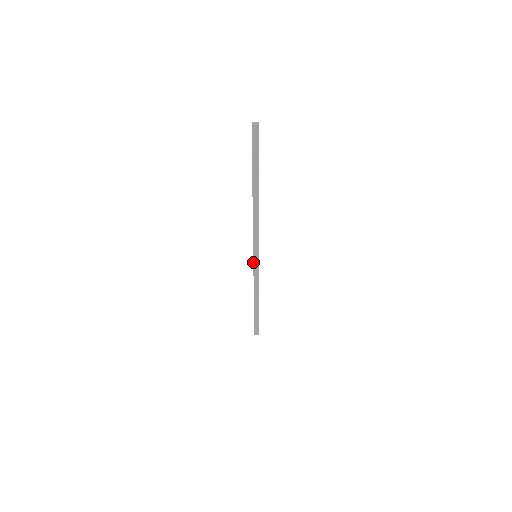
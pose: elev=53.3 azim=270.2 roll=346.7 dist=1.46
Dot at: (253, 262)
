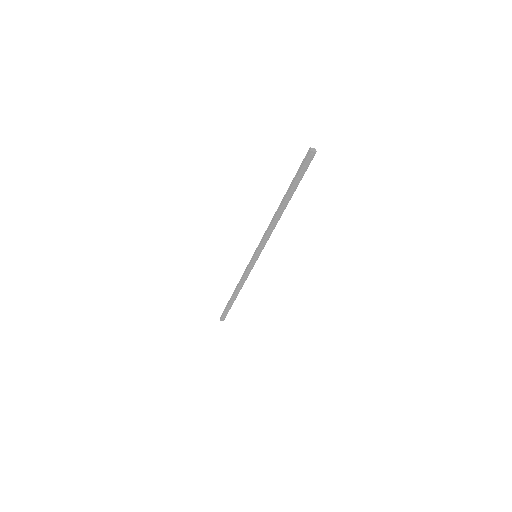
Dot at: (251, 261)
